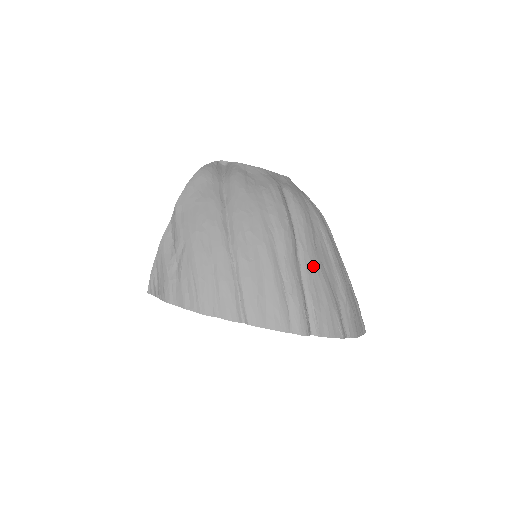
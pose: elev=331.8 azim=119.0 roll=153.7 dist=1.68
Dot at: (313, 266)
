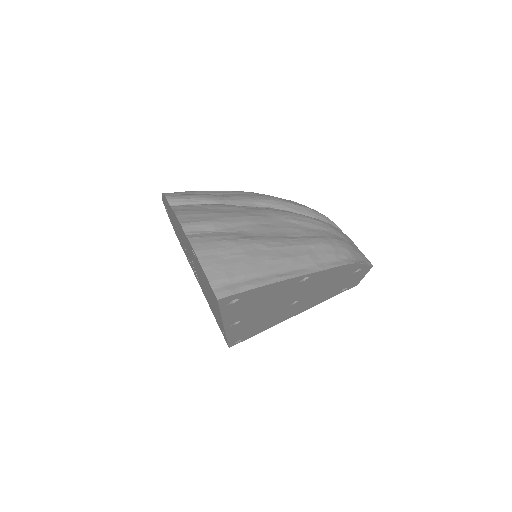
Dot at: (258, 211)
